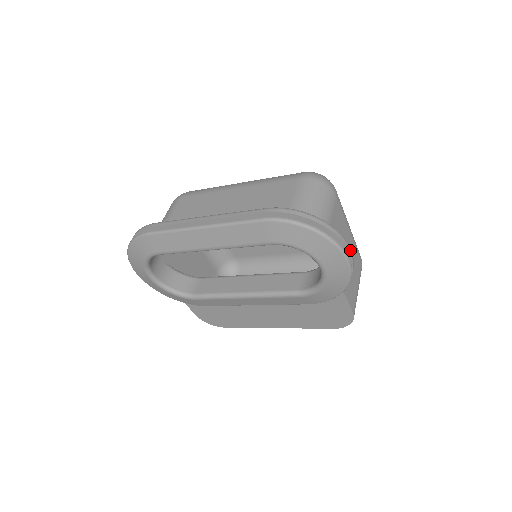
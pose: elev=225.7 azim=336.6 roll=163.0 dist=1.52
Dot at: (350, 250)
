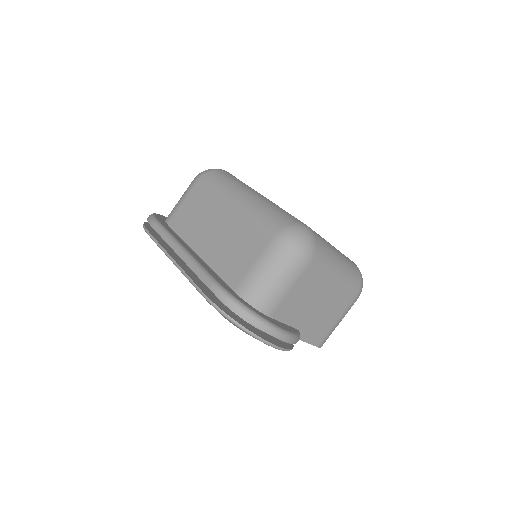
Dot at: (284, 339)
